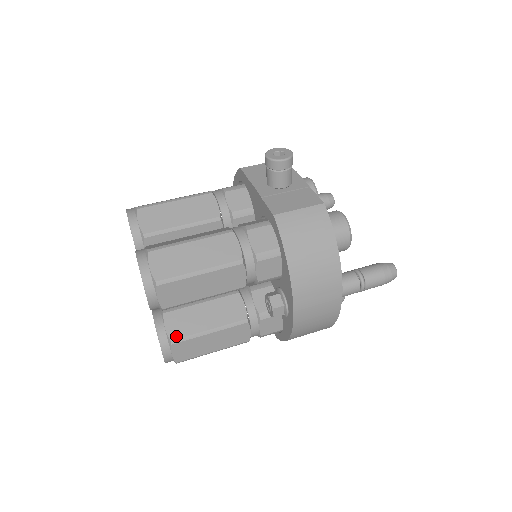
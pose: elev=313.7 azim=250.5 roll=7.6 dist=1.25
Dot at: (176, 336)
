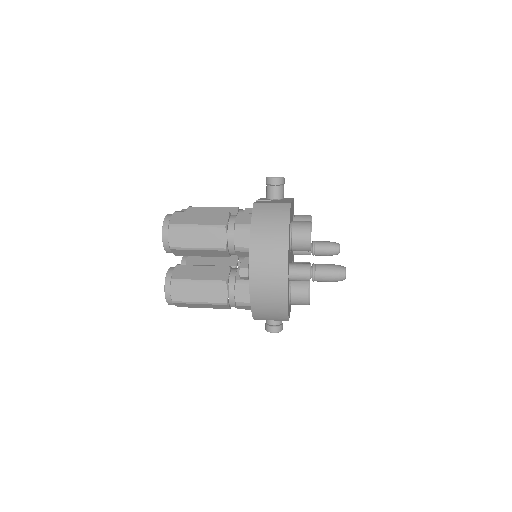
Dot at: (176, 277)
